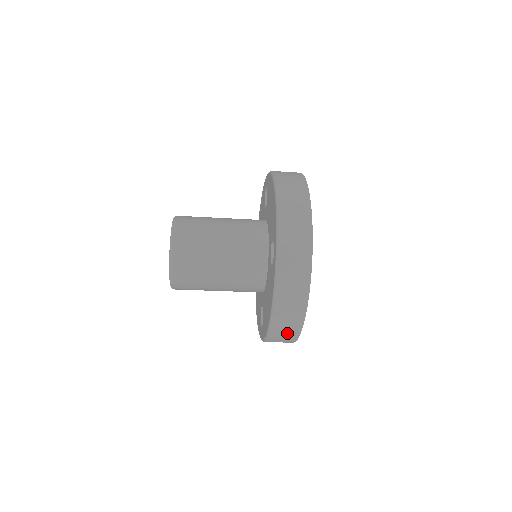
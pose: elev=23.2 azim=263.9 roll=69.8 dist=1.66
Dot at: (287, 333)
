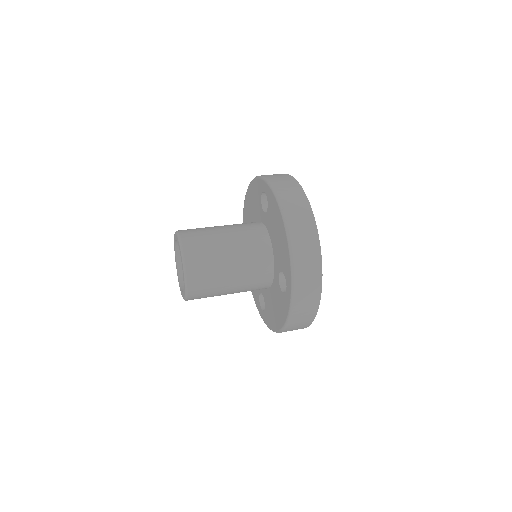
Dot at: occluded
